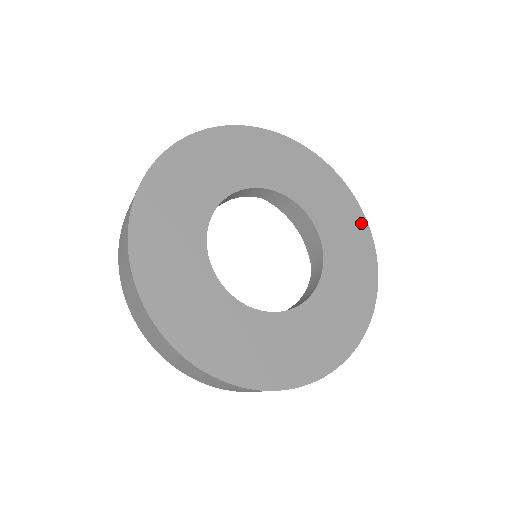
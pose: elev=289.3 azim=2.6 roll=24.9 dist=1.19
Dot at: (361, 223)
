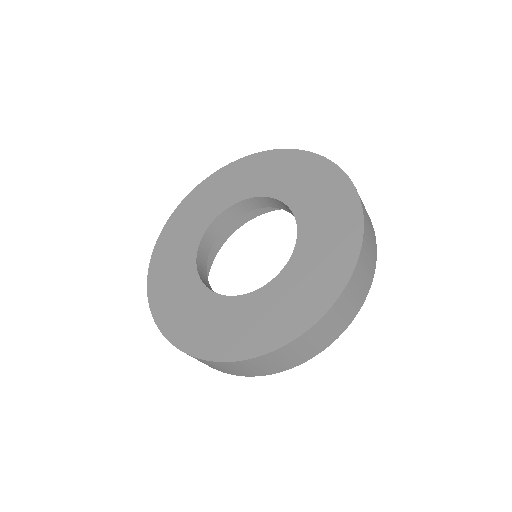
Dot at: (354, 225)
